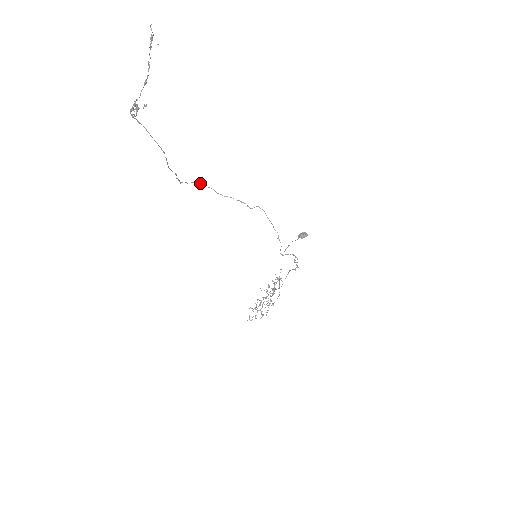
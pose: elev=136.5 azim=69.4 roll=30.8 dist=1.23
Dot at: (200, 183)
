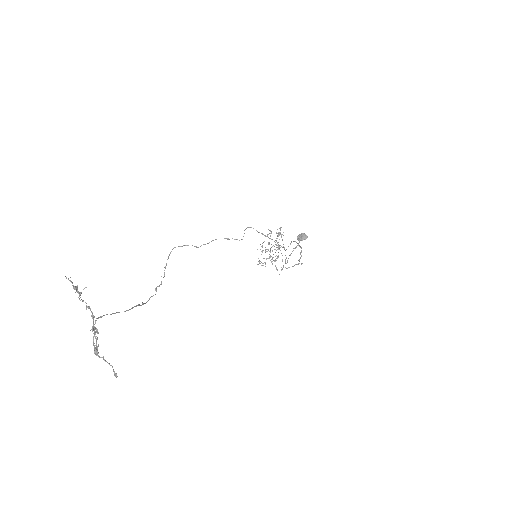
Dot at: occluded
